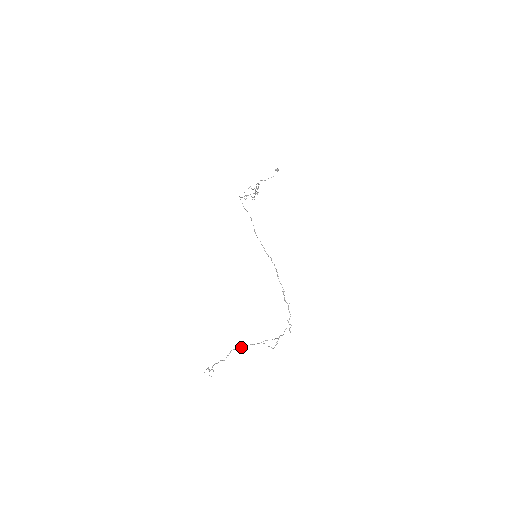
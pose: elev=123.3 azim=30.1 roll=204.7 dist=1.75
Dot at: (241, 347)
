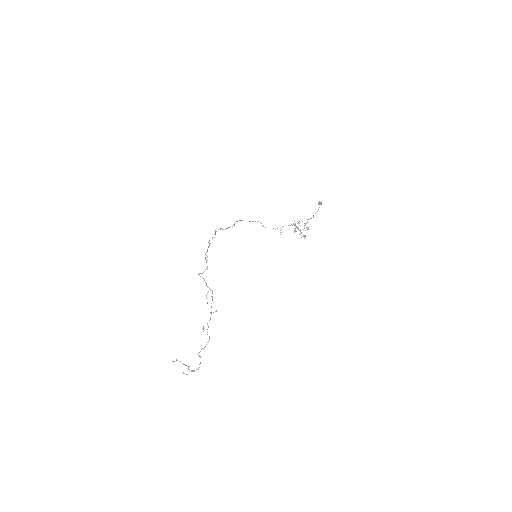
Dot at: occluded
